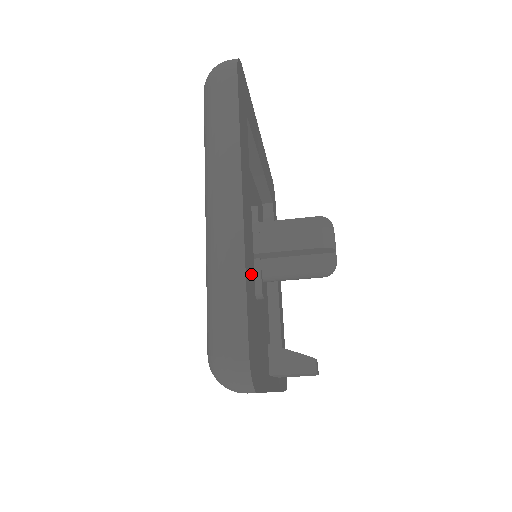
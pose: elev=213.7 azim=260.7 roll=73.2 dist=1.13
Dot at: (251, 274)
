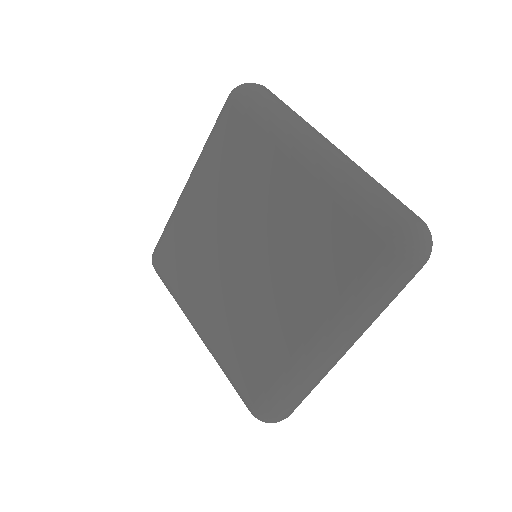
Dot at: occluded
